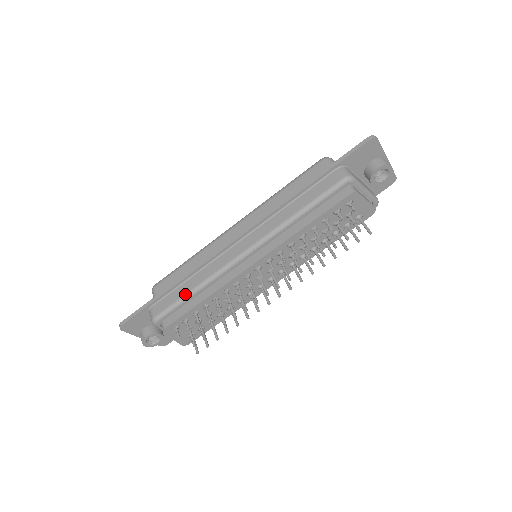
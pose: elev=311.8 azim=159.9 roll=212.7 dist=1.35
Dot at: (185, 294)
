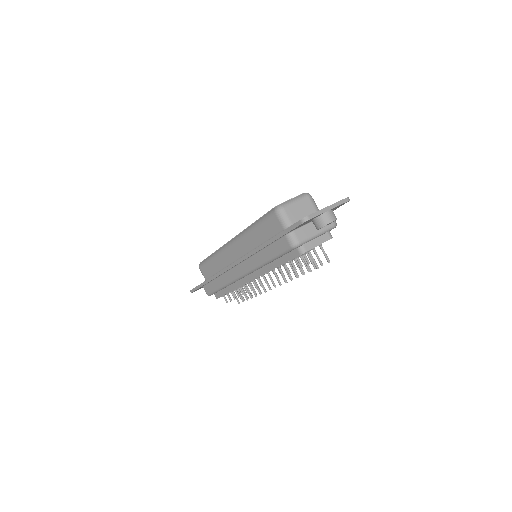
Dot at: (218, 288)
